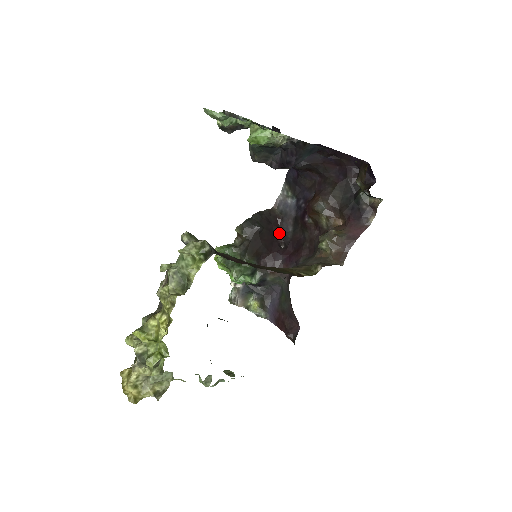
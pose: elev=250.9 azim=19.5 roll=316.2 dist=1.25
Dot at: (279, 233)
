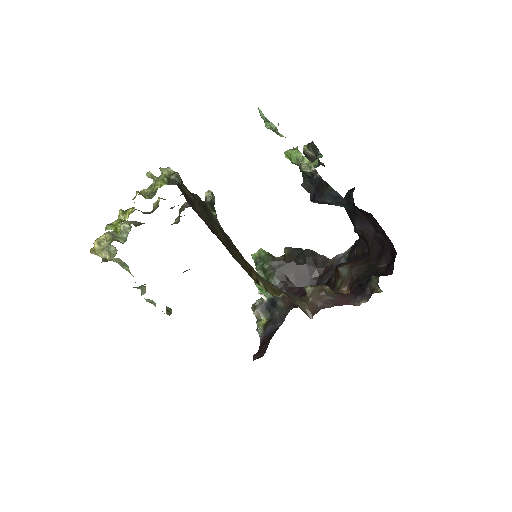
Dot at: (316, 279)
